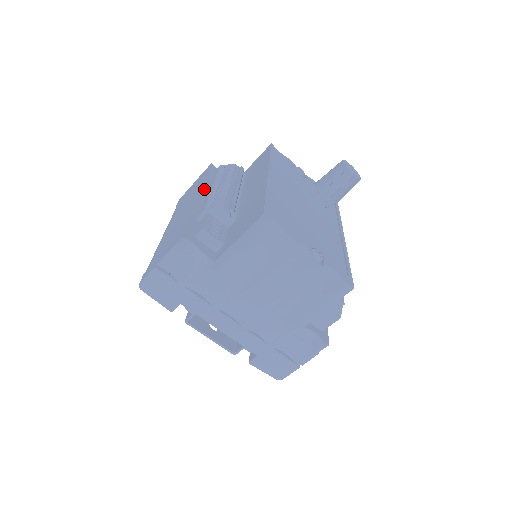
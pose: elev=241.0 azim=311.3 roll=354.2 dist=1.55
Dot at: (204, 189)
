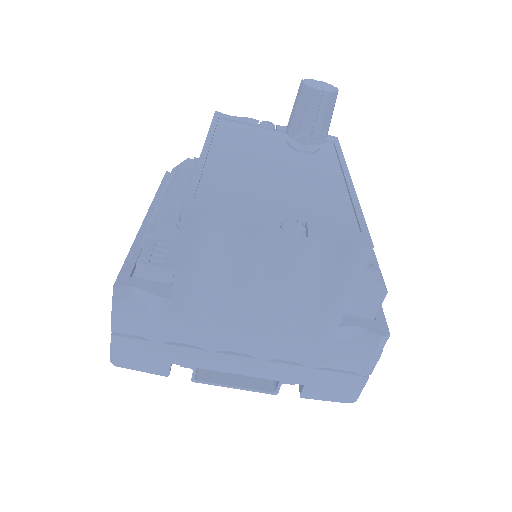
Dot at: (153, 207)
